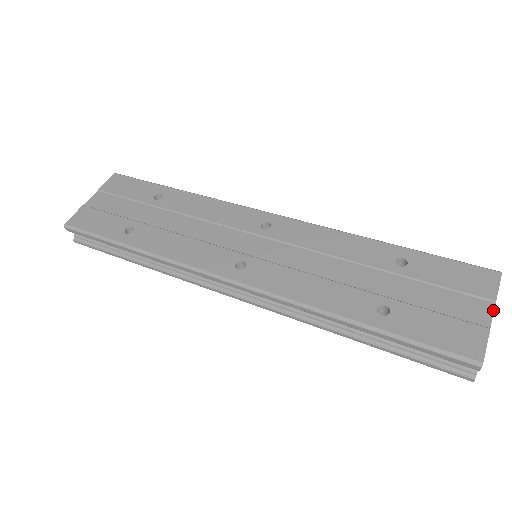
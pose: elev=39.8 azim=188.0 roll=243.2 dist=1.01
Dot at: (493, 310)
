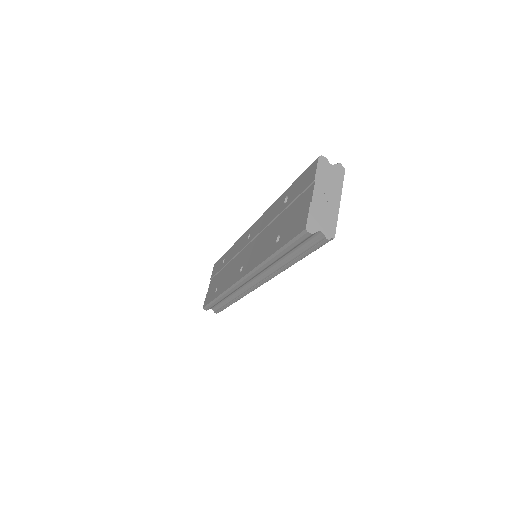
Dot at: (313, 188)
